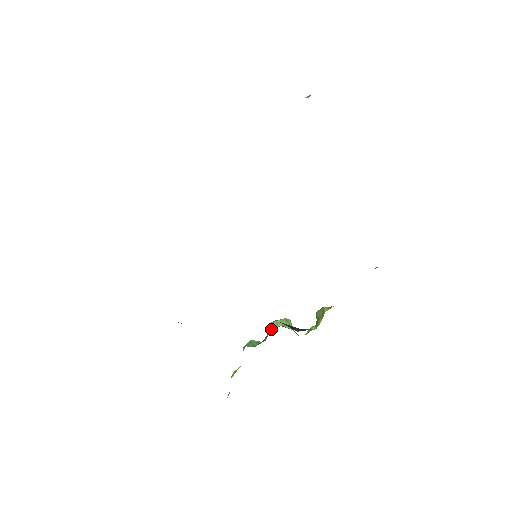
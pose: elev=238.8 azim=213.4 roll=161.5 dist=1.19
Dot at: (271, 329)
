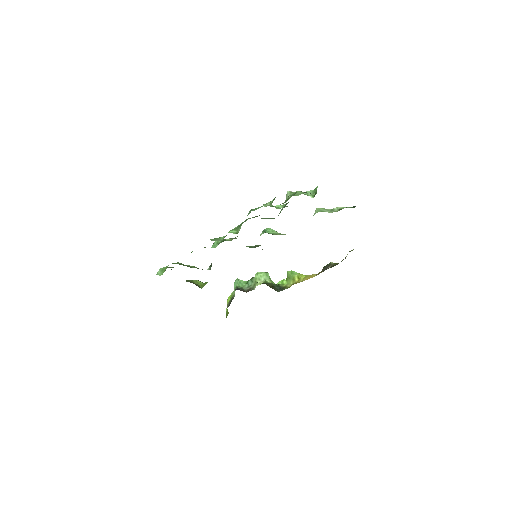
Dot at: occluded
